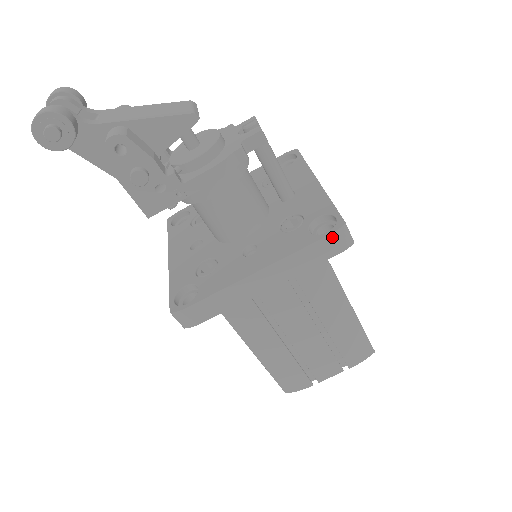
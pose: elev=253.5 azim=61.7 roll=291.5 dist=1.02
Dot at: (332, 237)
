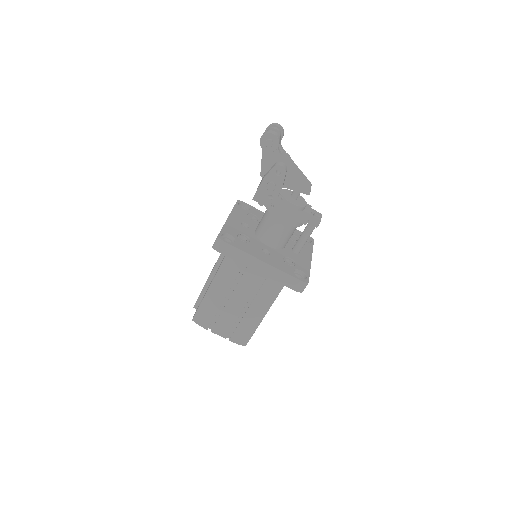
Dot at: (299, 282)
